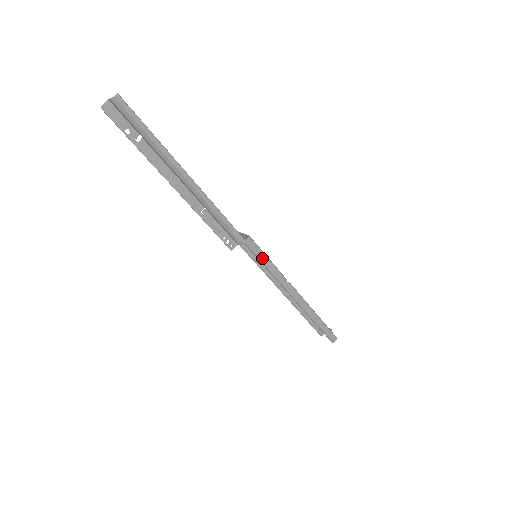
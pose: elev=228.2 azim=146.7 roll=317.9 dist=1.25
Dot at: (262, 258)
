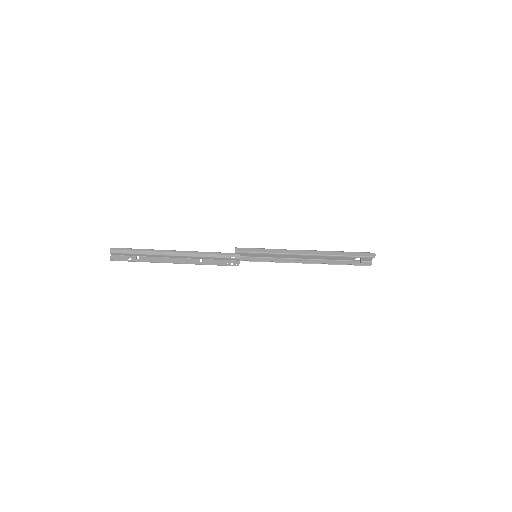
Dot at: (256, 251)
